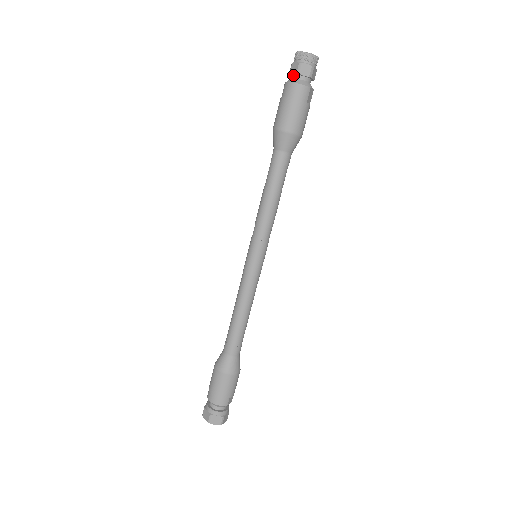
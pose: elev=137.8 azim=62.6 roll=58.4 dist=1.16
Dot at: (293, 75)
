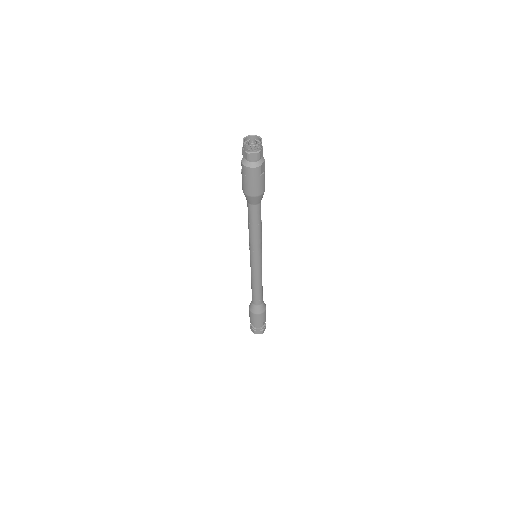
Dot at: (245, 158)
